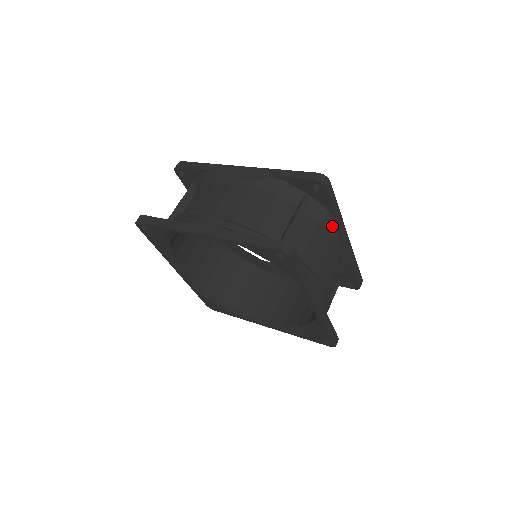
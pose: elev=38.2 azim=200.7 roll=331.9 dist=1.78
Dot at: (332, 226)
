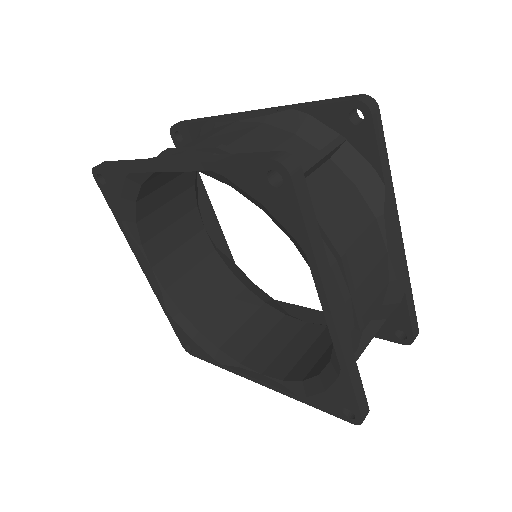
Dot at: (376, 196)
